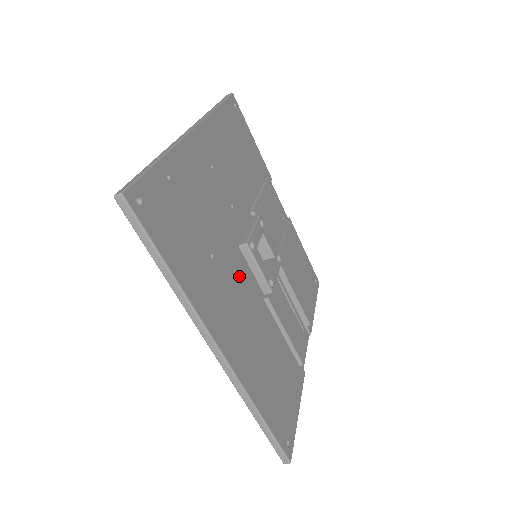
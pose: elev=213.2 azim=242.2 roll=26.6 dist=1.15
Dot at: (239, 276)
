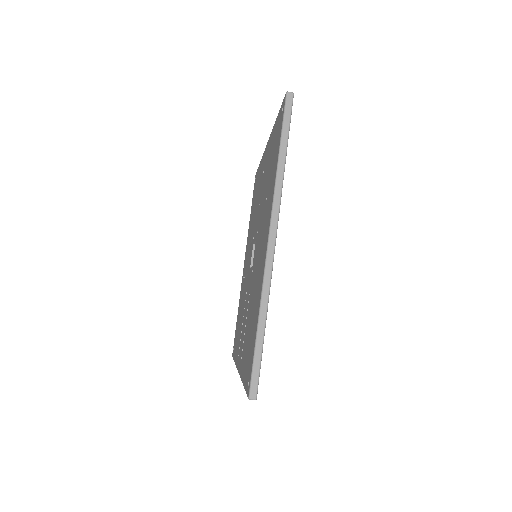
Dot at: occluded
